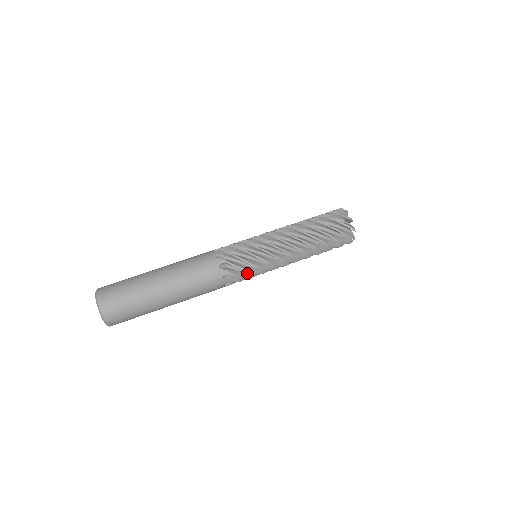
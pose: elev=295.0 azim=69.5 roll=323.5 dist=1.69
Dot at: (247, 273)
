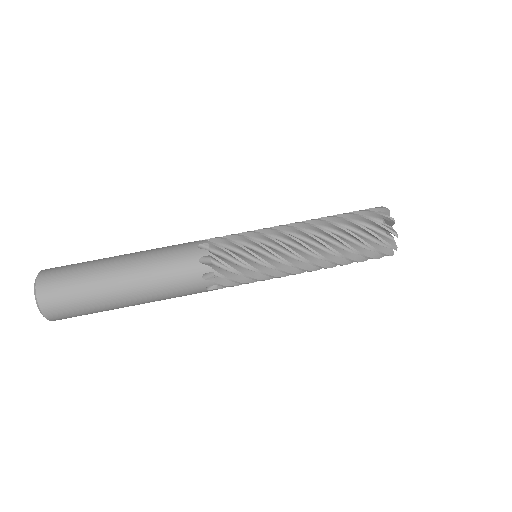
Dot at: (237, 265)
